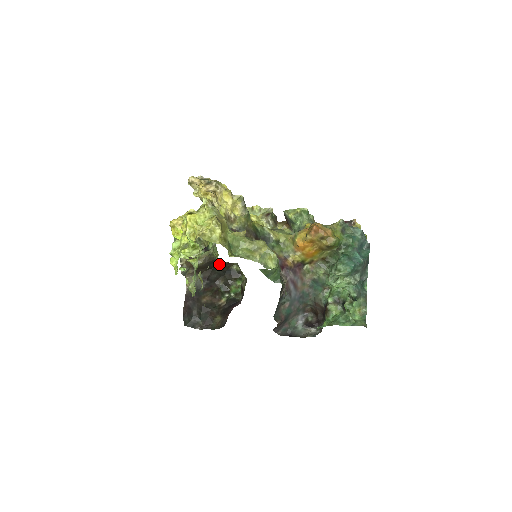
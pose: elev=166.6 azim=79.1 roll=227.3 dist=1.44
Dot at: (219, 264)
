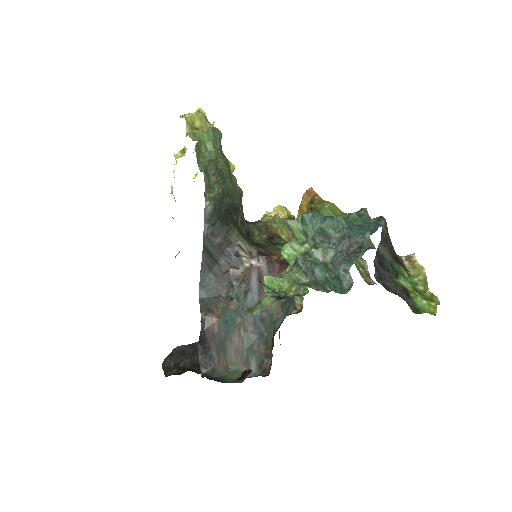
Dot at: occluded
